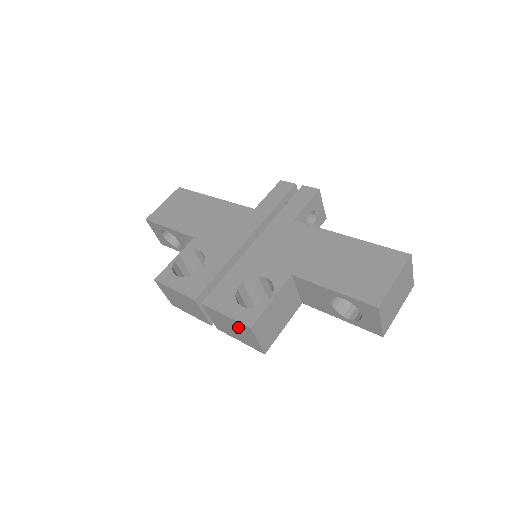
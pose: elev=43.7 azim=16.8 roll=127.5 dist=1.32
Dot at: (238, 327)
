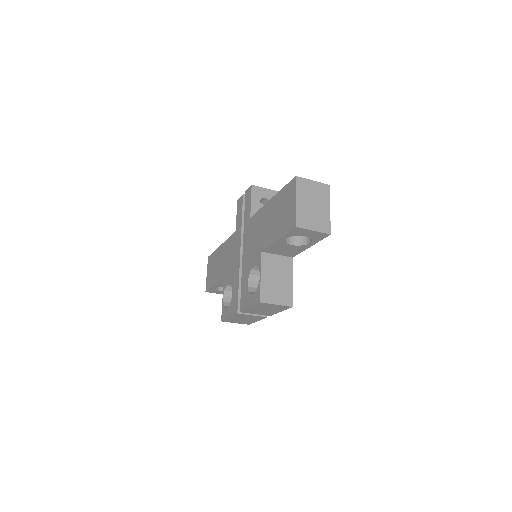
Dot at: (262, 307)
